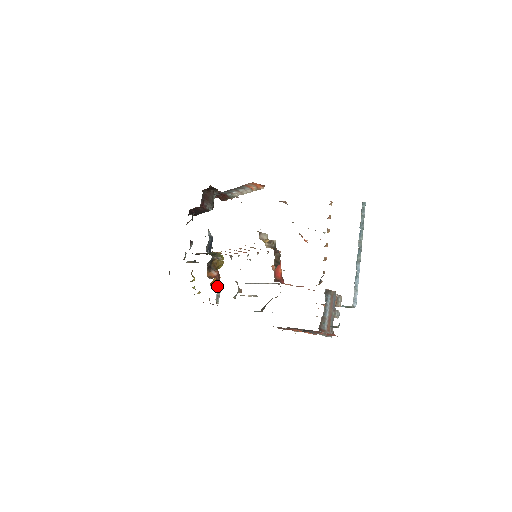
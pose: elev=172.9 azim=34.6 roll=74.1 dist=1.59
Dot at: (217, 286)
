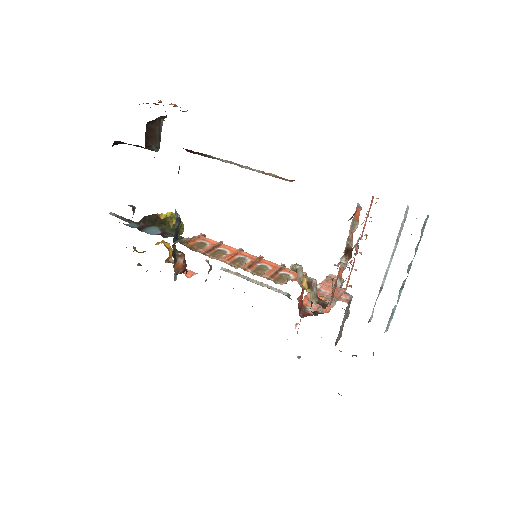
Dot at: occluded
